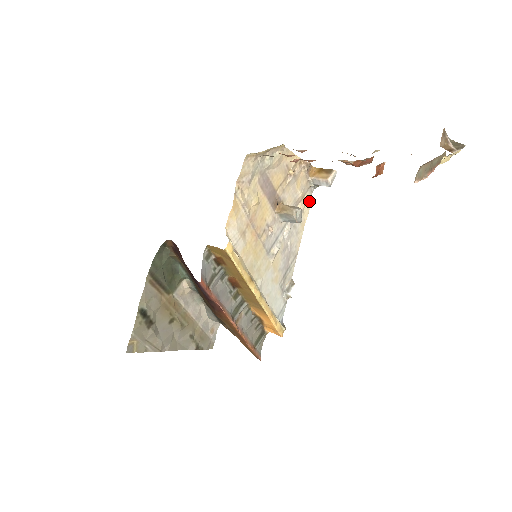
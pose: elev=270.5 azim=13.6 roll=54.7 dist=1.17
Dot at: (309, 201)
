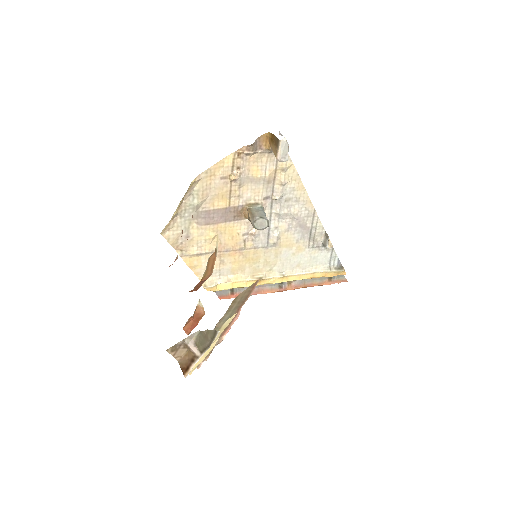
Dot at: (288, 166)
